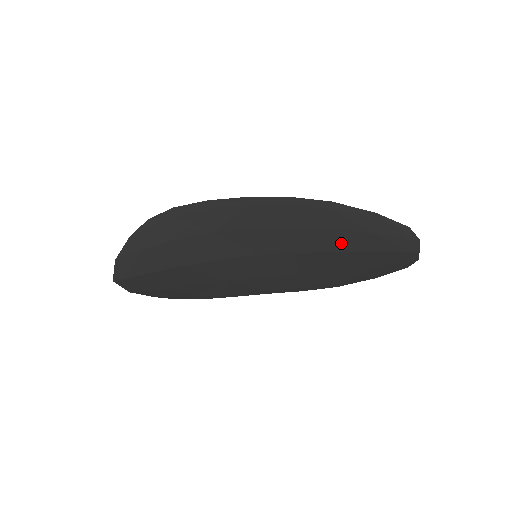
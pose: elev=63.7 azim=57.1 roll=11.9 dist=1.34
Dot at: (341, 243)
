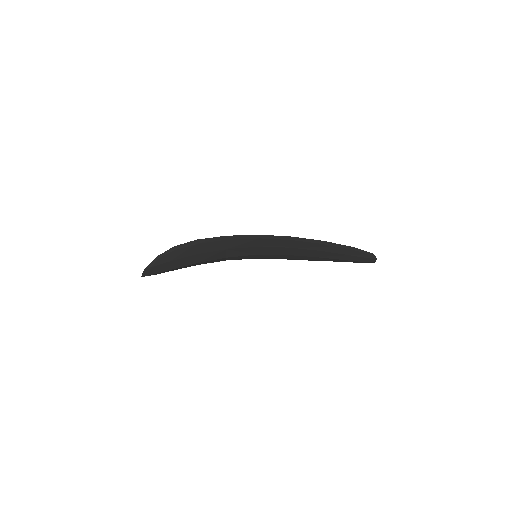
Dot at: (322, 255)
